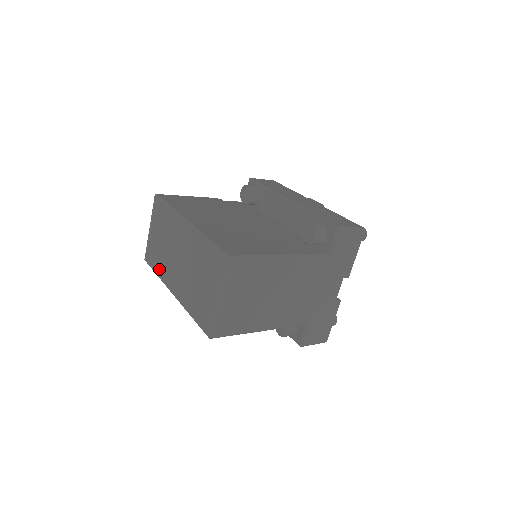
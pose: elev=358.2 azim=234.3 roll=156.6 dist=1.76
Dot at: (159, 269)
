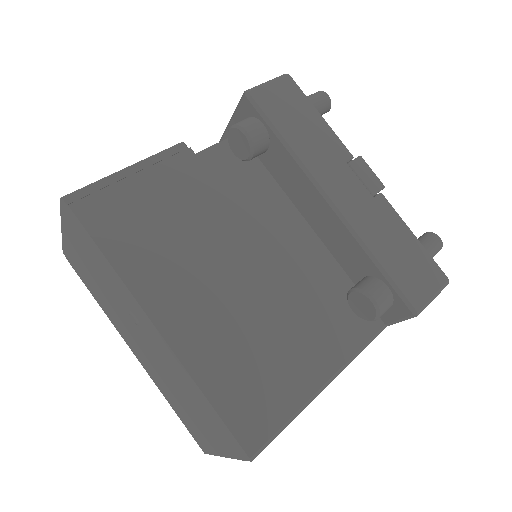
Dot at: (99, 302)
